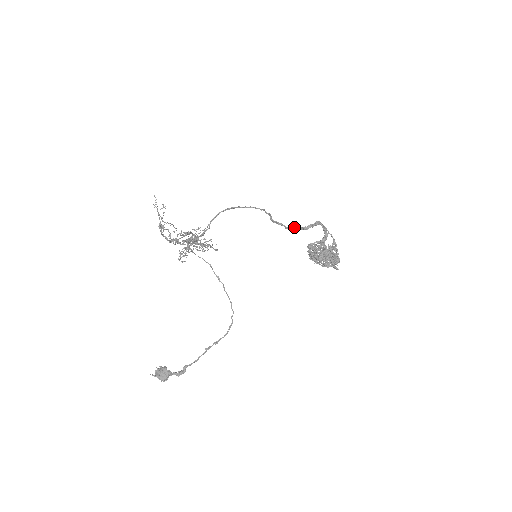
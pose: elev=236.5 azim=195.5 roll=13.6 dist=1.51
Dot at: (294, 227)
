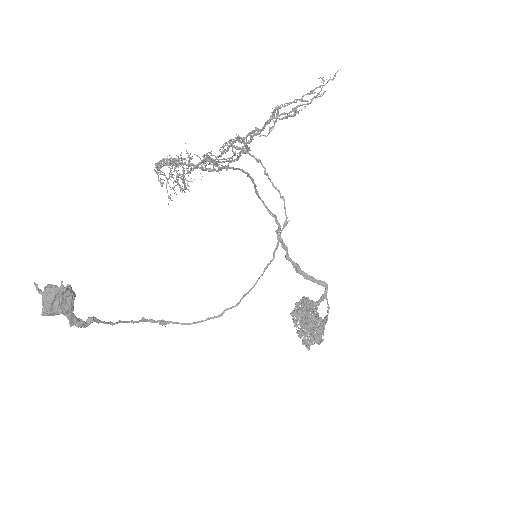
Dot at: (297, 264)
